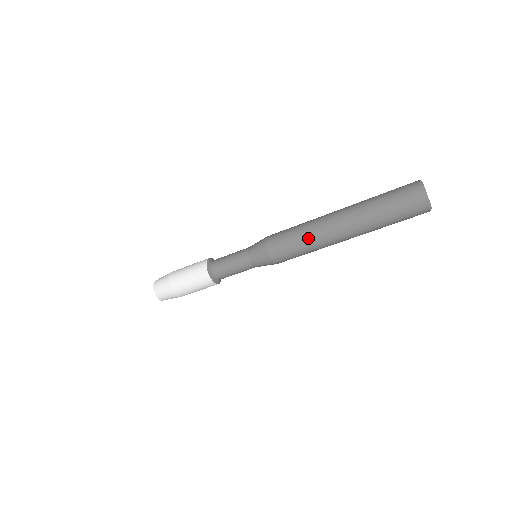
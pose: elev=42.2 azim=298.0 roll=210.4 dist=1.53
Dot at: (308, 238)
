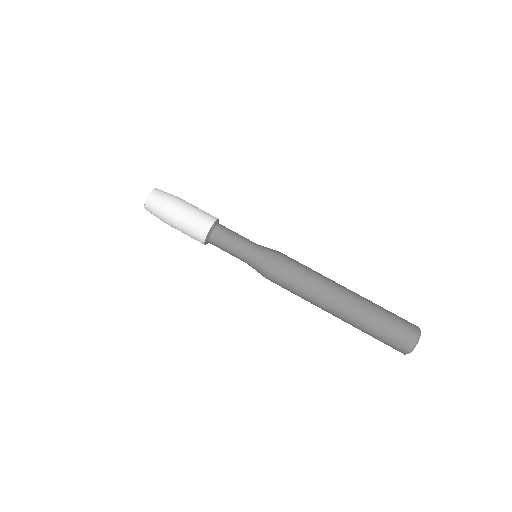
Dot at: (317, 275)
